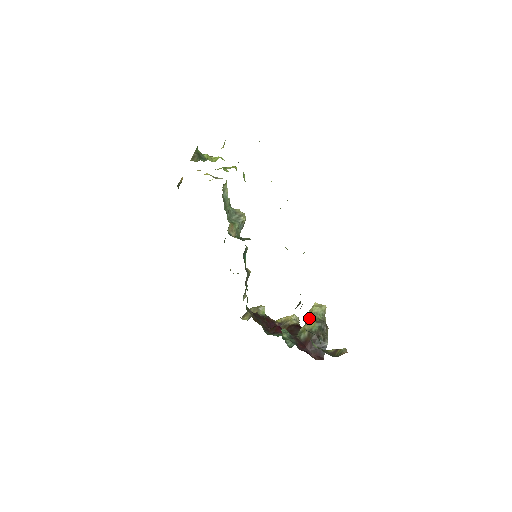
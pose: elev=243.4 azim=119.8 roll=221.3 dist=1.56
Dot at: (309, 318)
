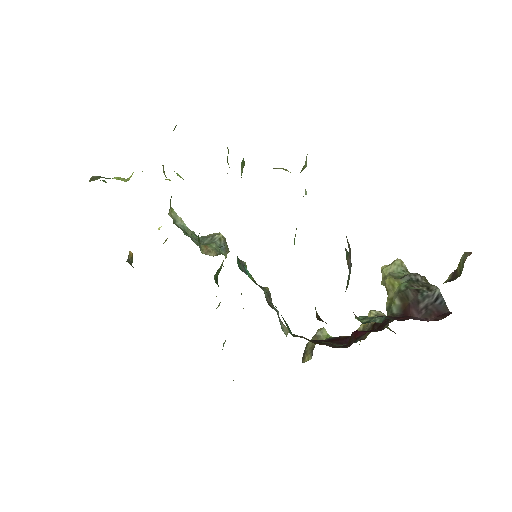
Dot at: (385, 282)
